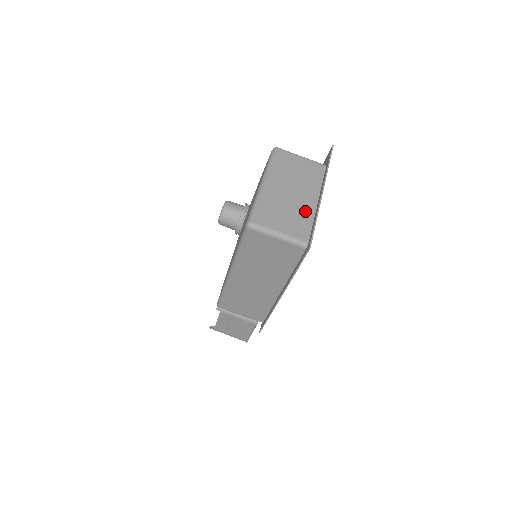
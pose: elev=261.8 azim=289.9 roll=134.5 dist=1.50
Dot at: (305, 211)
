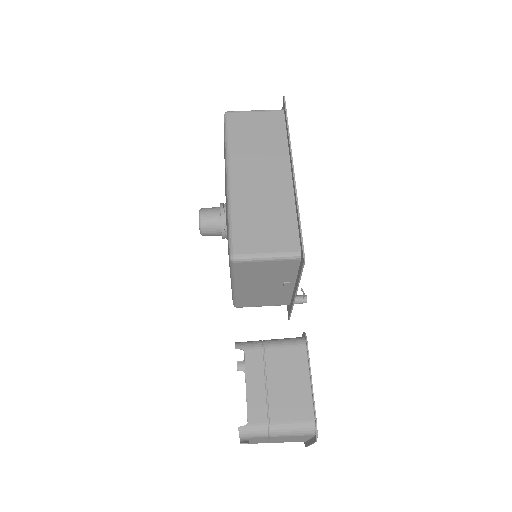
Dot at: occluded
